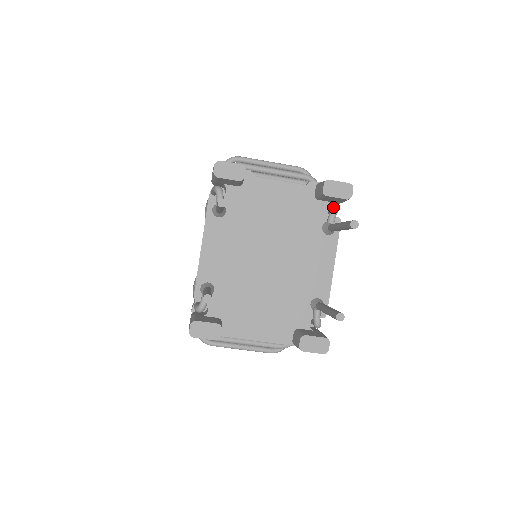
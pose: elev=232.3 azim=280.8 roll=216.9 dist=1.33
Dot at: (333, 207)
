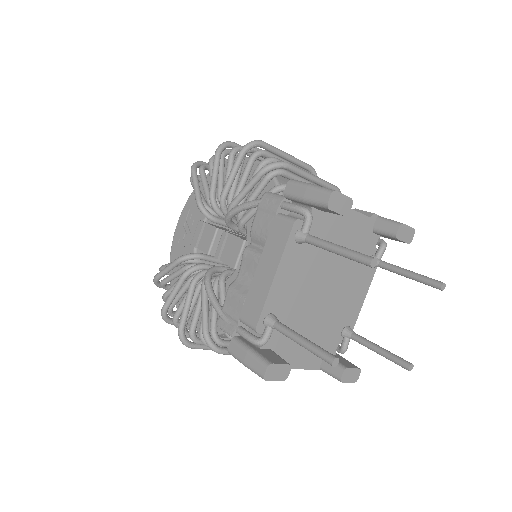
Dot at: (384, 243)
